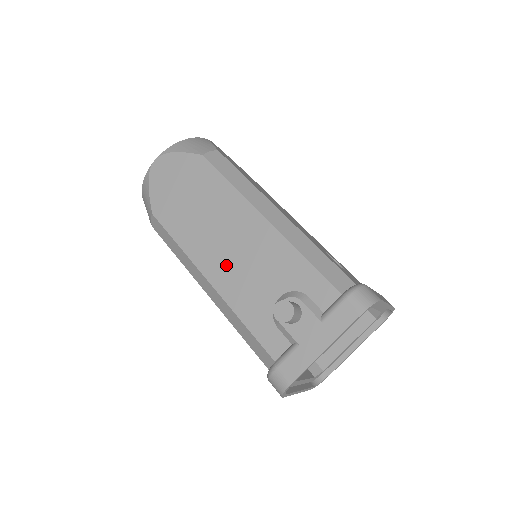
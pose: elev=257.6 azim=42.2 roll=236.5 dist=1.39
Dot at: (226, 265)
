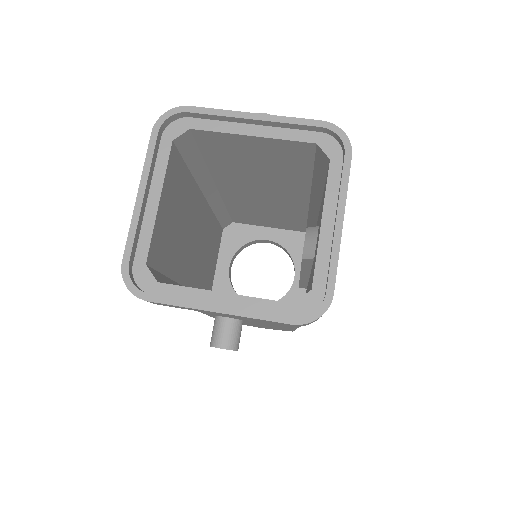
Dot at: occluded
